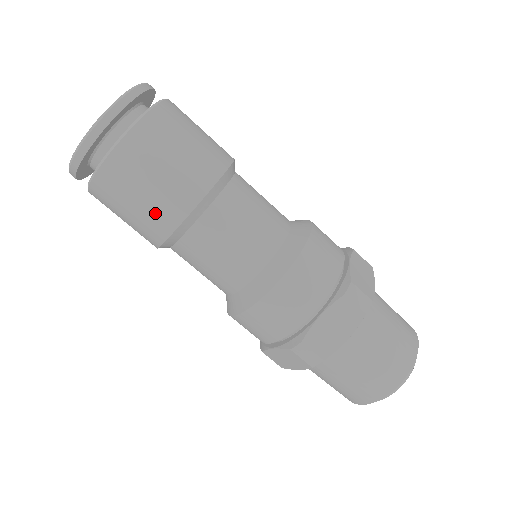
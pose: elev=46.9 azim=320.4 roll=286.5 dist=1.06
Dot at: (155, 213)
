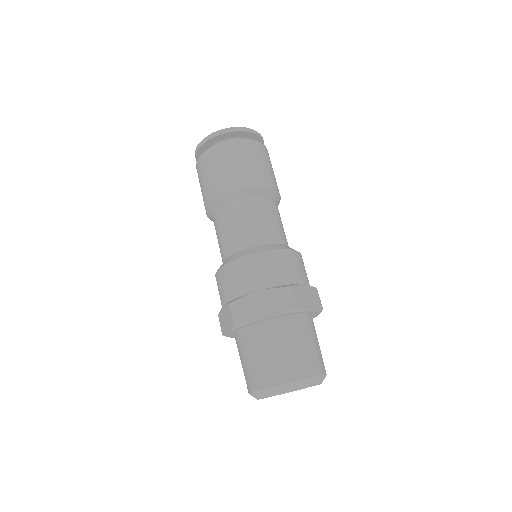
Dot at: (215, 185)
